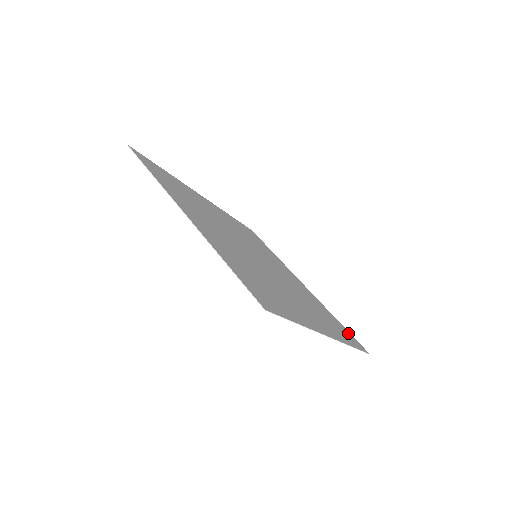
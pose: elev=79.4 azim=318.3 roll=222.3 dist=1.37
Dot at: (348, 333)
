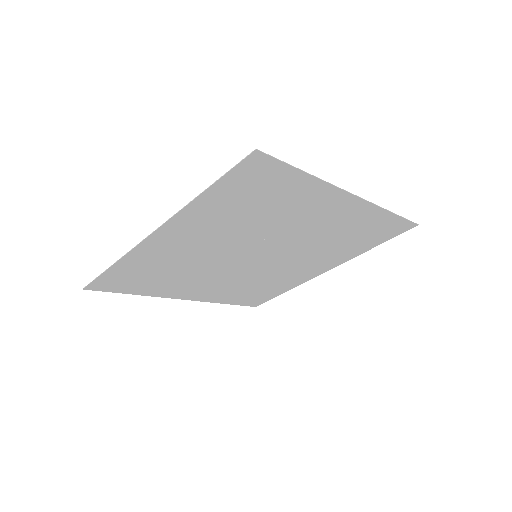
Dot at: (387, 236)
